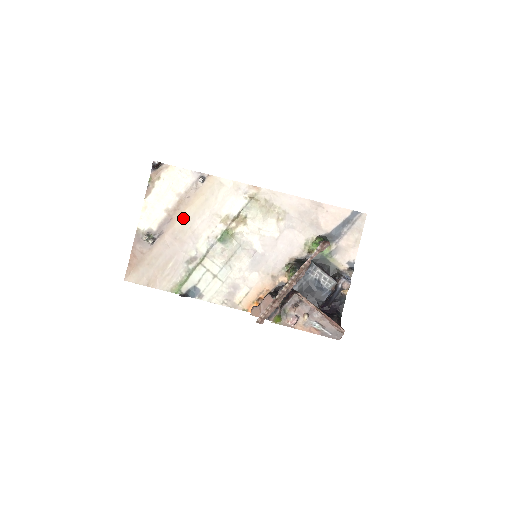
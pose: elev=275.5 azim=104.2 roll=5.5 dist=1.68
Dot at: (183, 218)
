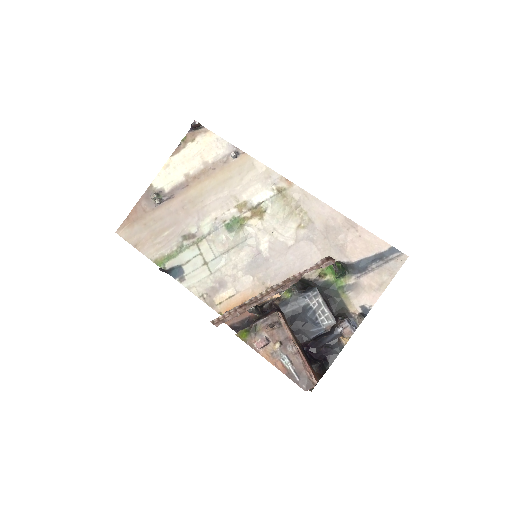
Dot at: (199, 189)
